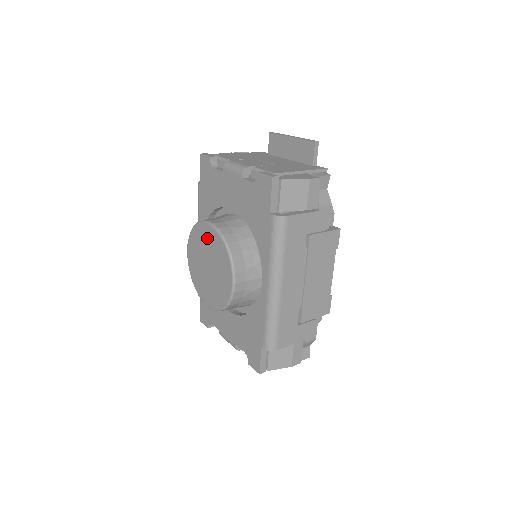
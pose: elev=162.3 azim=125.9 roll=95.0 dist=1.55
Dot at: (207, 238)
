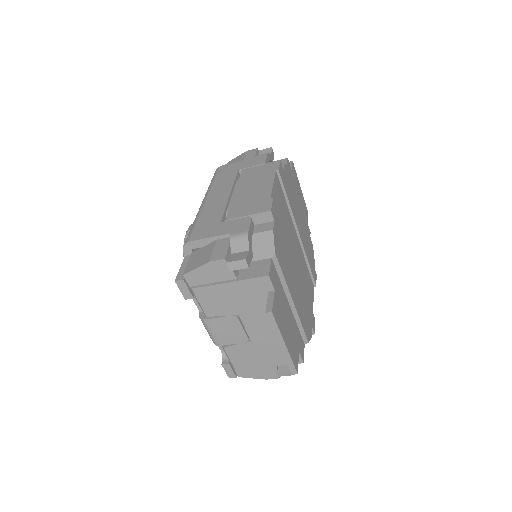
Dot at: occluded
